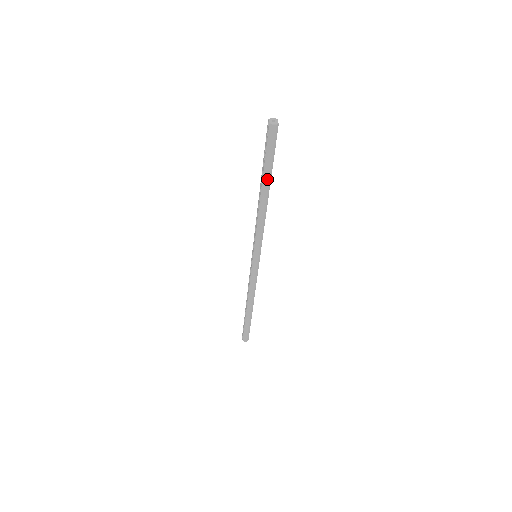
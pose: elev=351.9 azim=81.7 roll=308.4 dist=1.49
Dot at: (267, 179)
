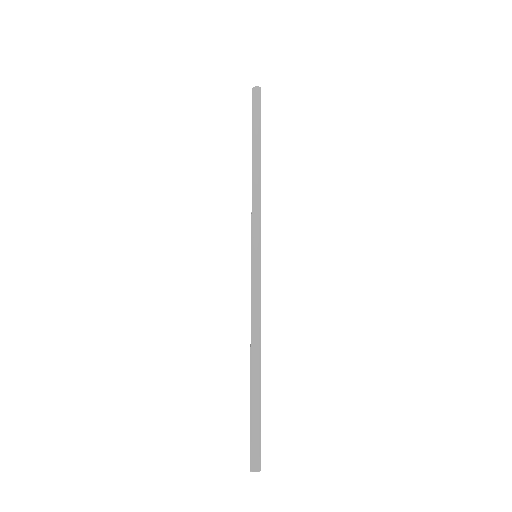
Dot at: (256, 139)
